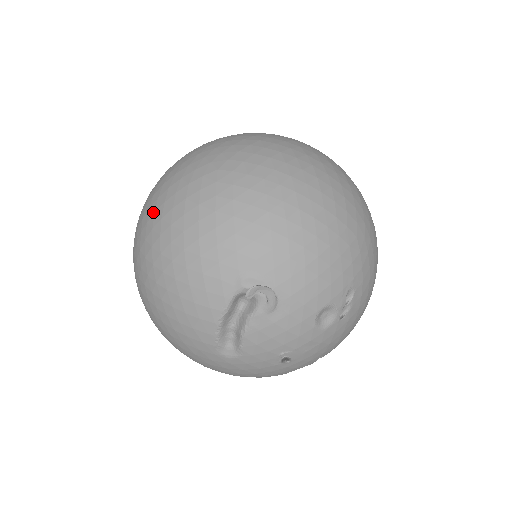
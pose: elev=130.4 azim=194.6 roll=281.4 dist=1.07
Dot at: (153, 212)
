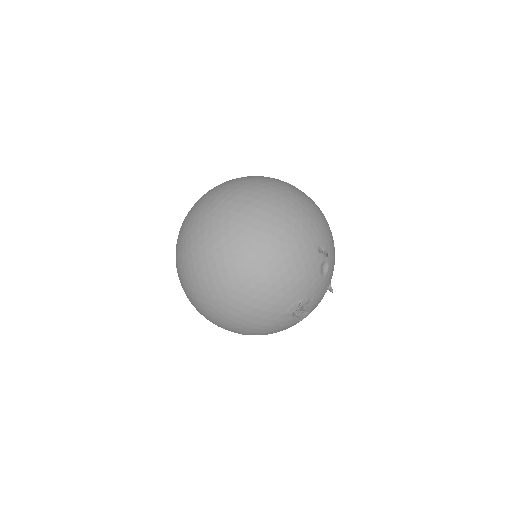
Dot at: (221, 326)
